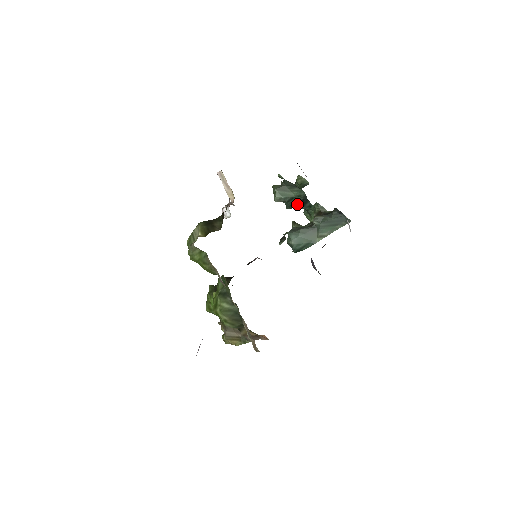
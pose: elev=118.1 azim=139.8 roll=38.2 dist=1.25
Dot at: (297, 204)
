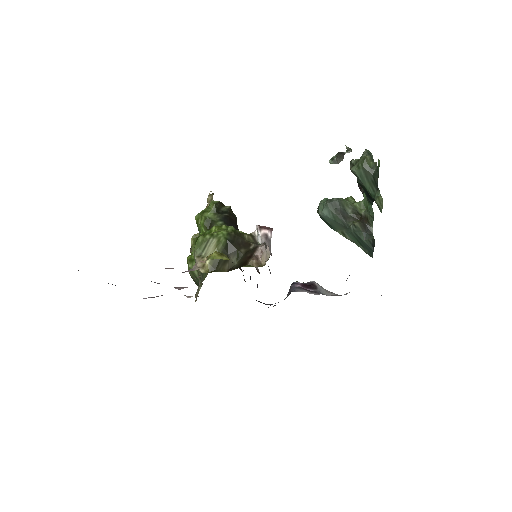
Dot at: (365, 189)
